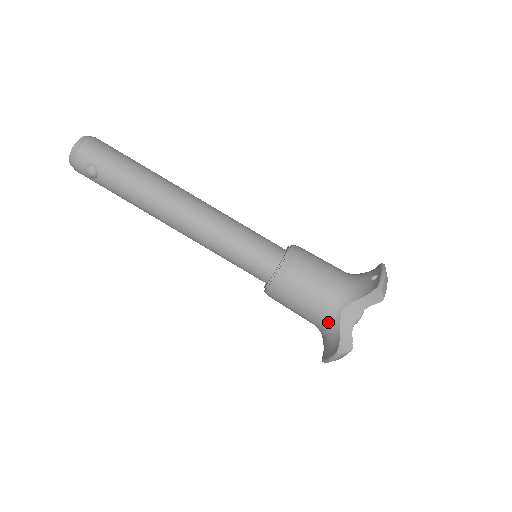
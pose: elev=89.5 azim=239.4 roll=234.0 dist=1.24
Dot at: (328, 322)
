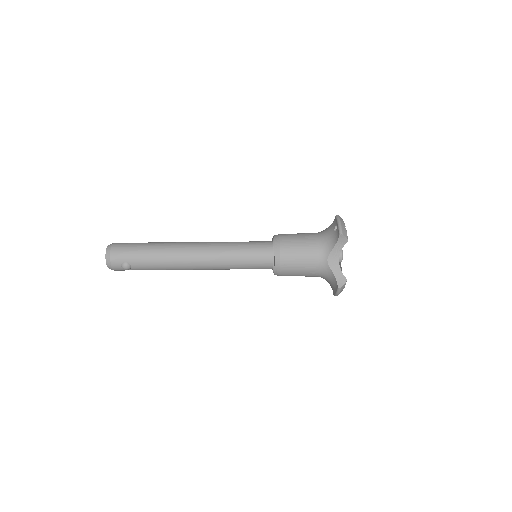
Dot at: (323, 272)
